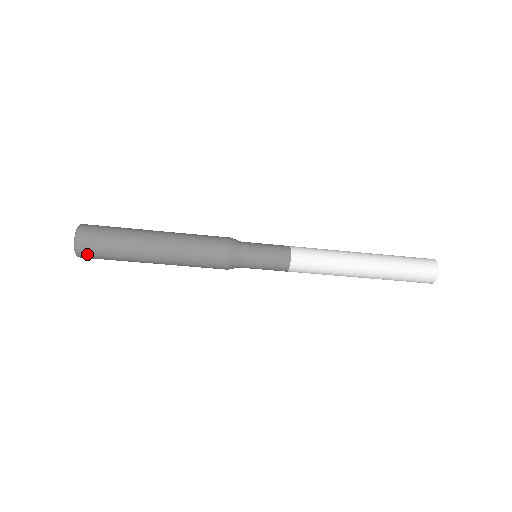
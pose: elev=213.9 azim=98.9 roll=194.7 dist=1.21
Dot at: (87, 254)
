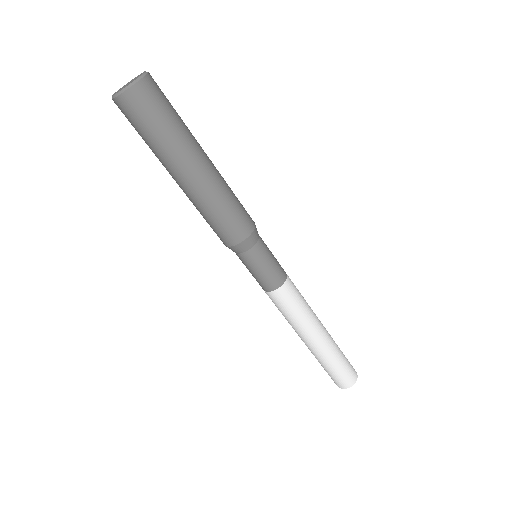
Dot at: (139, 100)
